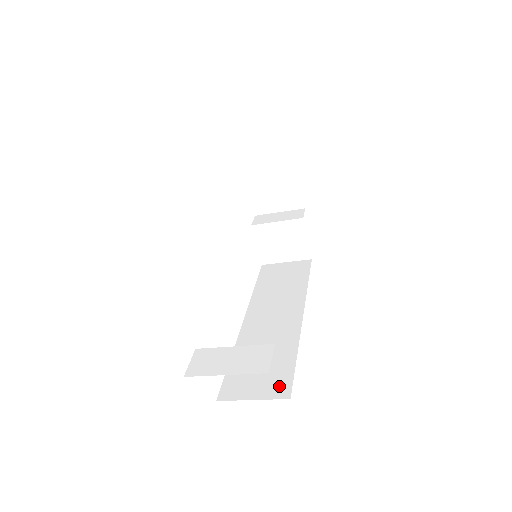
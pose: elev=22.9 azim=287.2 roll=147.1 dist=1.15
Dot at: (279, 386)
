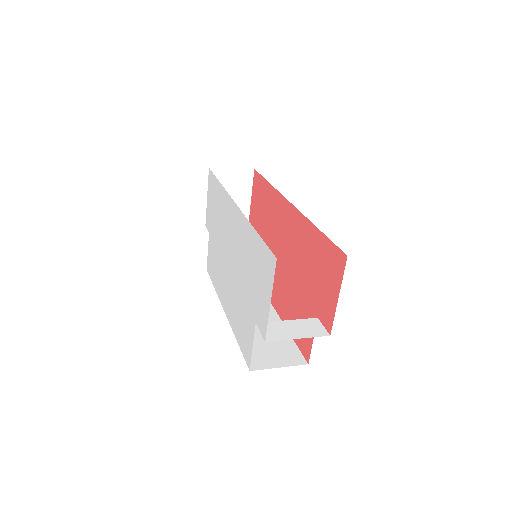
Dot at: (293, 357)
